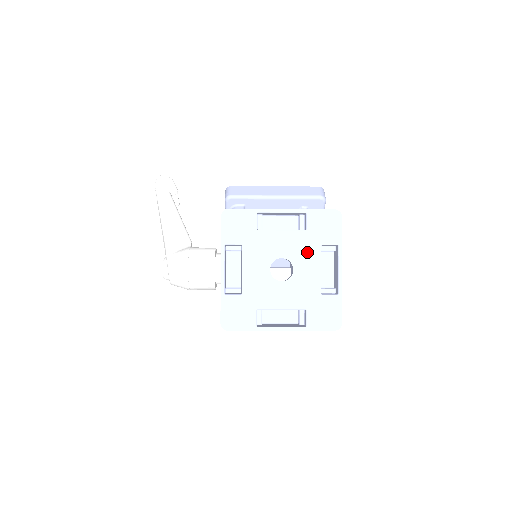
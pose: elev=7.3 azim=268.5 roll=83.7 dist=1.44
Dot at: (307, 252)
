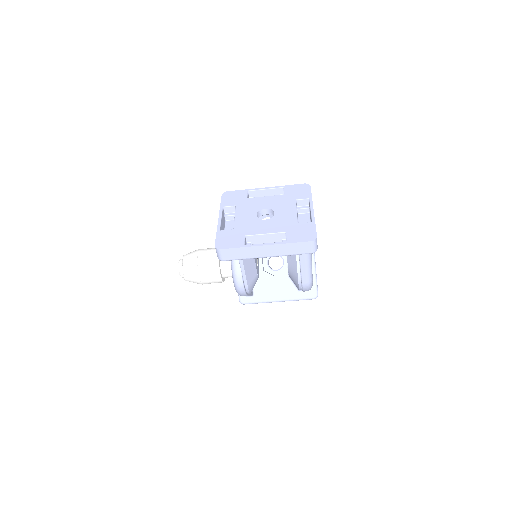
Dot at: (285, 204)
